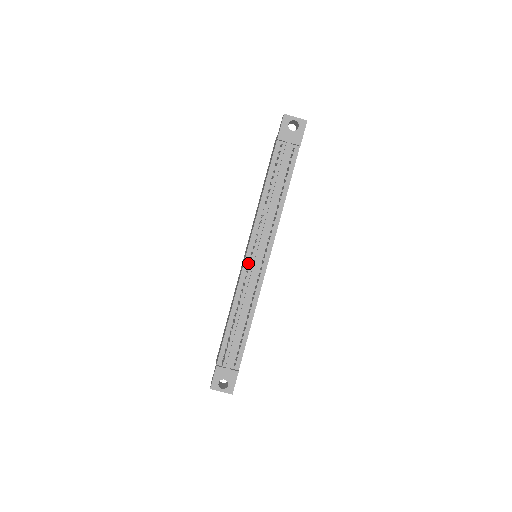
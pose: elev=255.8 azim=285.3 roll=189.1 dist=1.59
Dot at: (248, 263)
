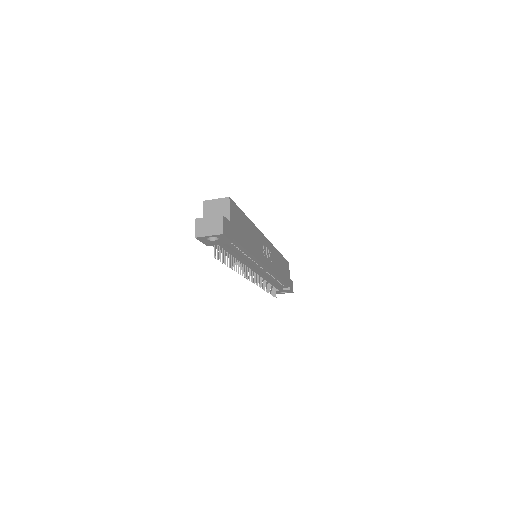
Dot at: occluded
